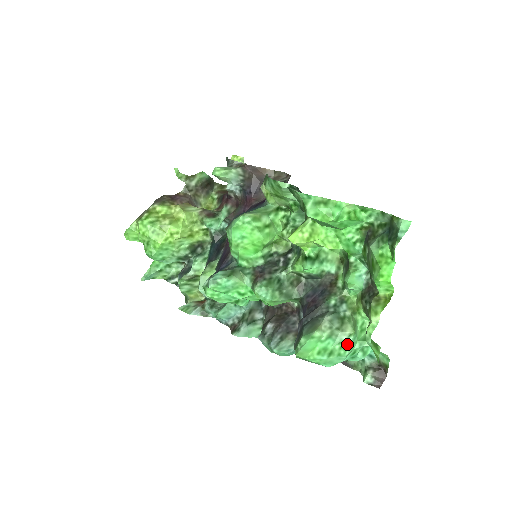
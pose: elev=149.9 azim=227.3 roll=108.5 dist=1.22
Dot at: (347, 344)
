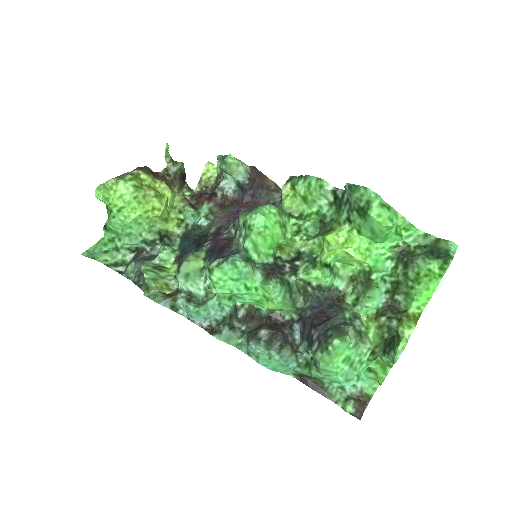
Dot at: (364, 358)
